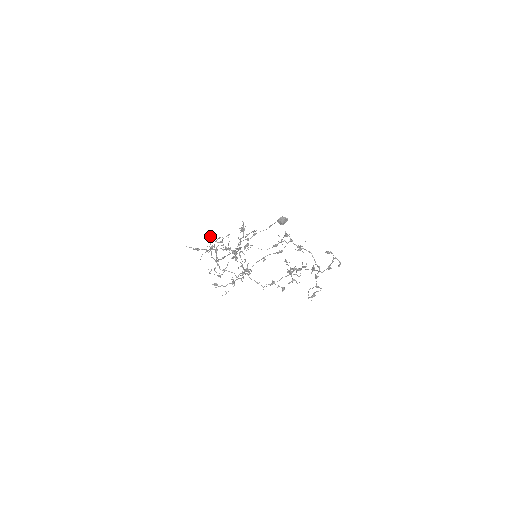
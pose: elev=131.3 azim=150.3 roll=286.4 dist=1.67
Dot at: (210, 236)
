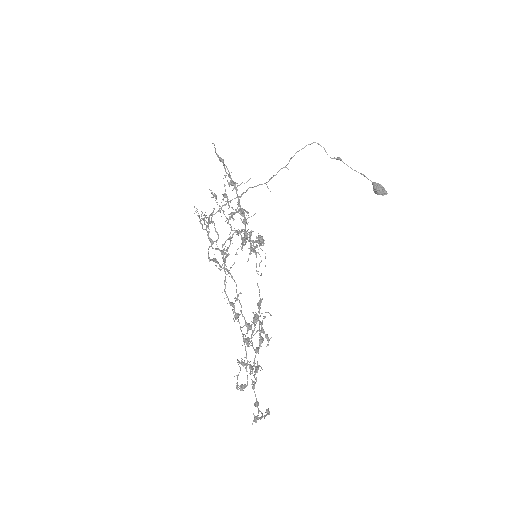
Dot at: occluded
